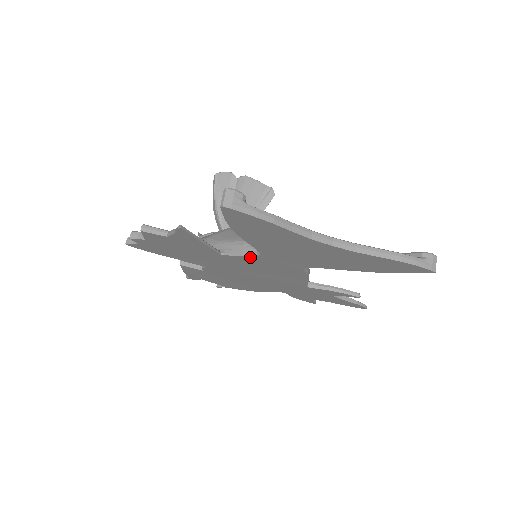
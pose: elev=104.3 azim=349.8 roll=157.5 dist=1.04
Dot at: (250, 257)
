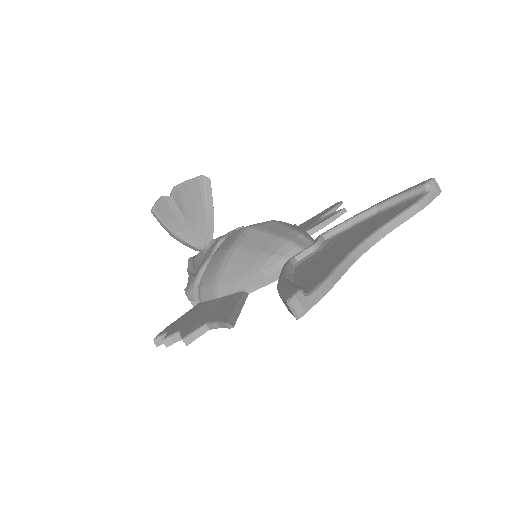
Dot at: (276, 279)
